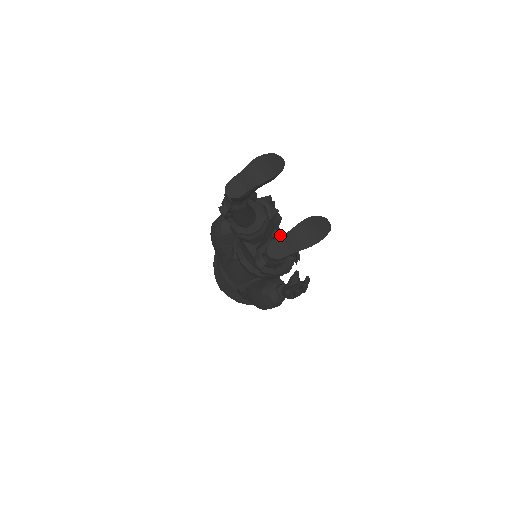
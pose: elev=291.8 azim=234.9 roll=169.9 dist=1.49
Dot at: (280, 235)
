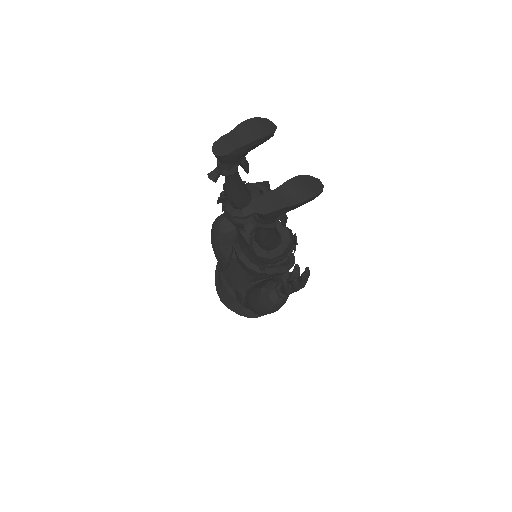
Dot at: occluded
